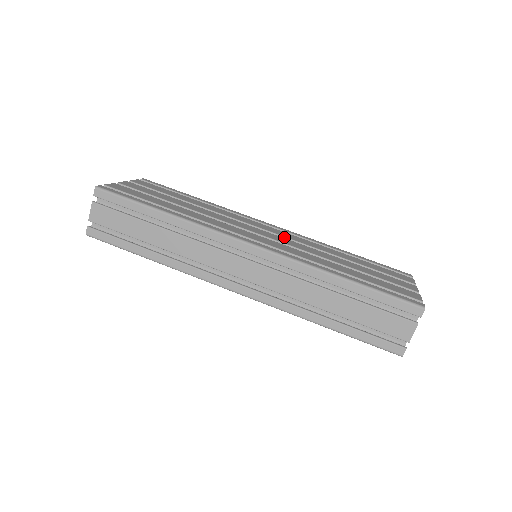
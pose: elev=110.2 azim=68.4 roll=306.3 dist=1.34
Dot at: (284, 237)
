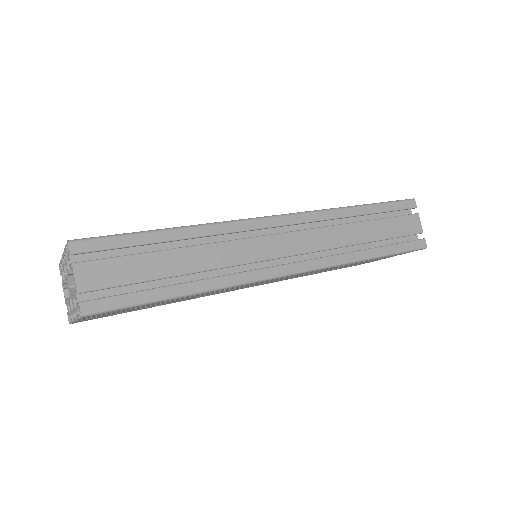
Dot at: occluded
